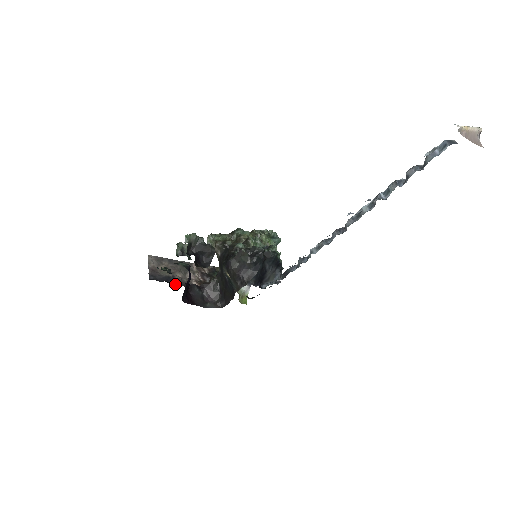
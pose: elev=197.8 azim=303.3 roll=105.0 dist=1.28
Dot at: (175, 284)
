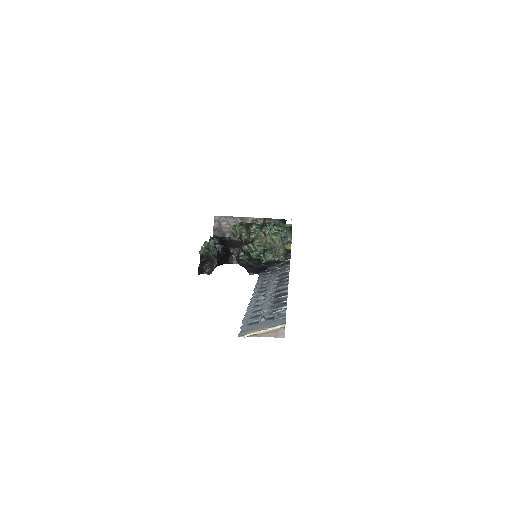
Dot at: (230, 240)
